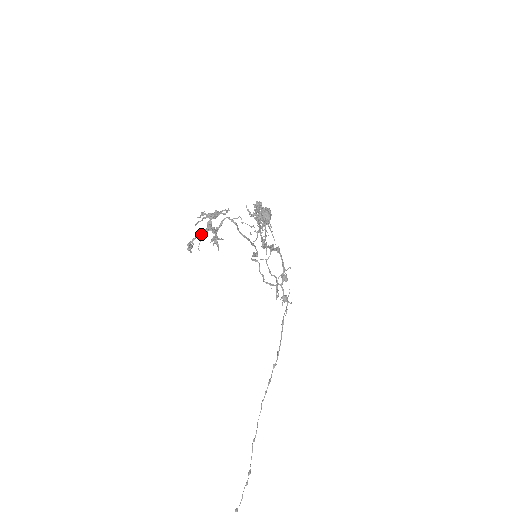
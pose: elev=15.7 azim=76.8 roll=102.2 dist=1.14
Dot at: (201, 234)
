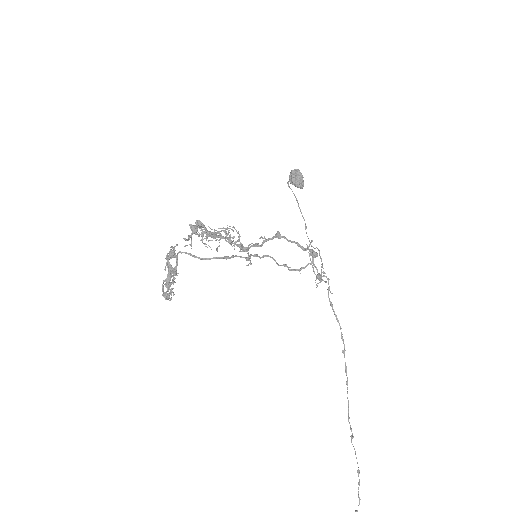
Dot at: (165, 281)
